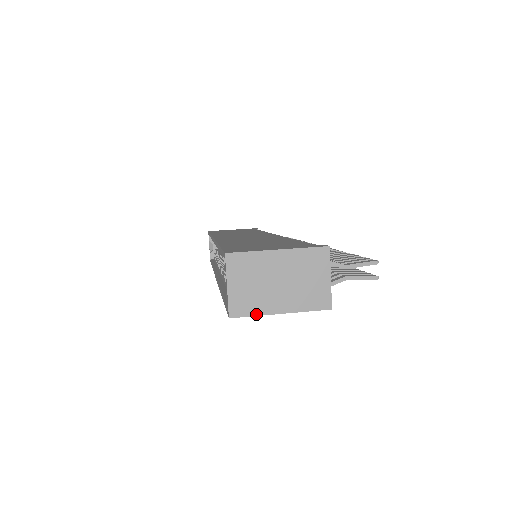
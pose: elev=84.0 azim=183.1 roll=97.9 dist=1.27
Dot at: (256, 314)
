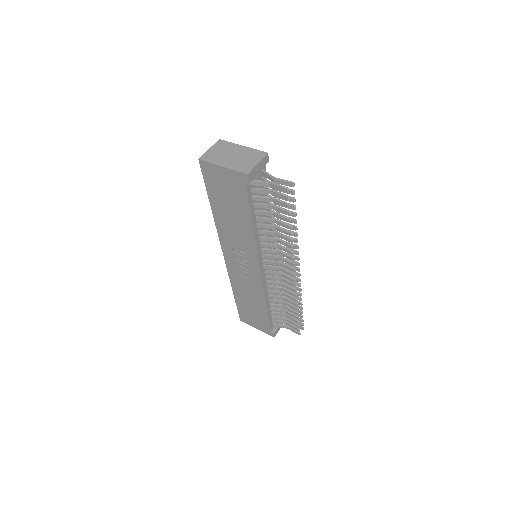
Dot at: (211, 162)
